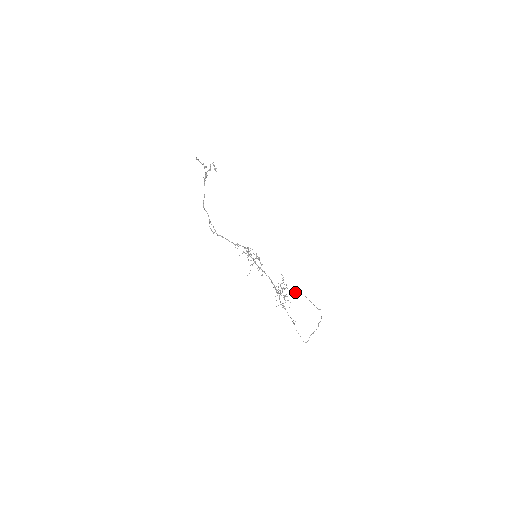
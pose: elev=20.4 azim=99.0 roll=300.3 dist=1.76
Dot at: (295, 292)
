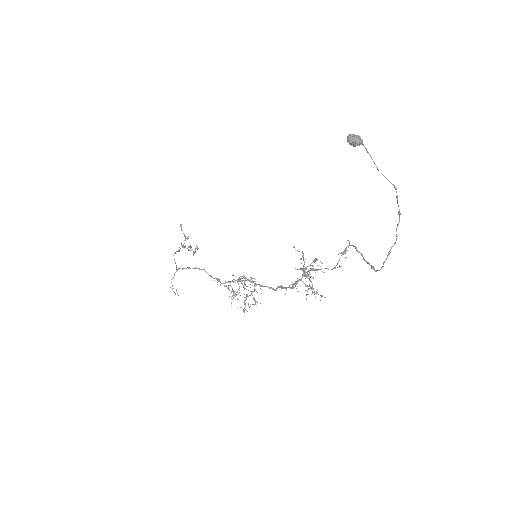
Dot at: (353, 134)
